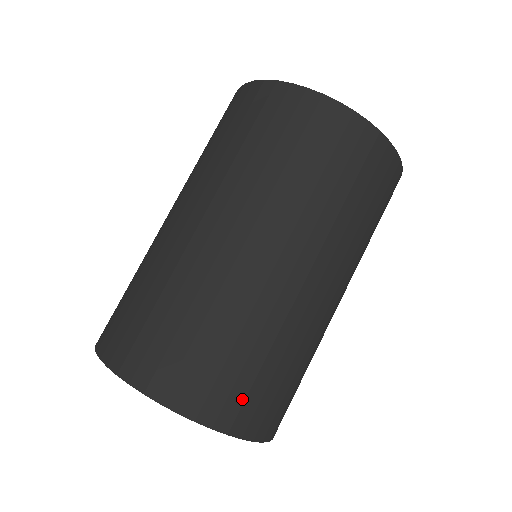
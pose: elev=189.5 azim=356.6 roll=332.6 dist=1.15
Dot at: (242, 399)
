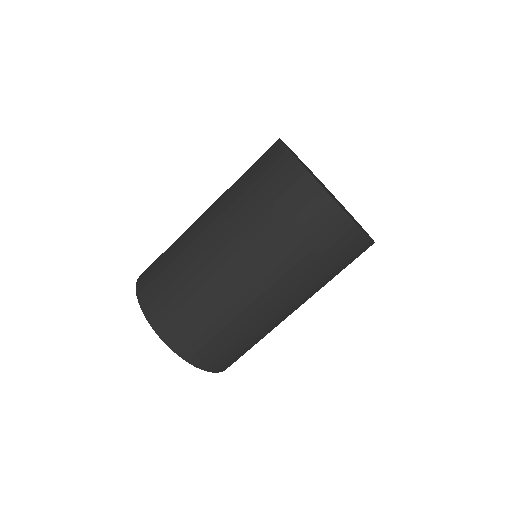
Dot at: occluded
